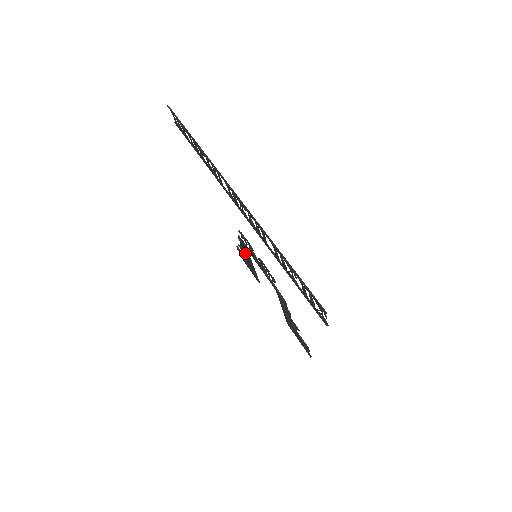
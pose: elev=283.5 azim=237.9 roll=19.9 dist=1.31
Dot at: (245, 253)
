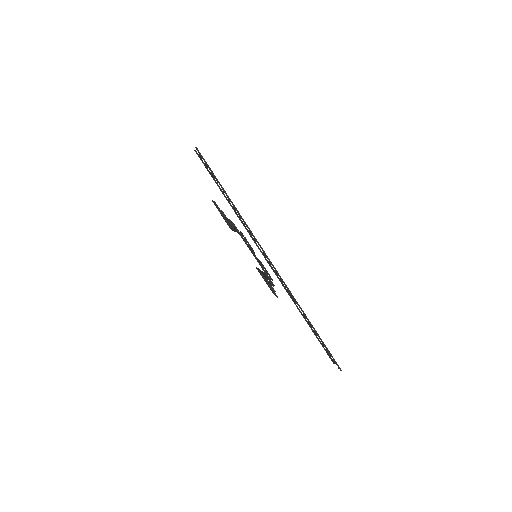
Dot at: occluded
